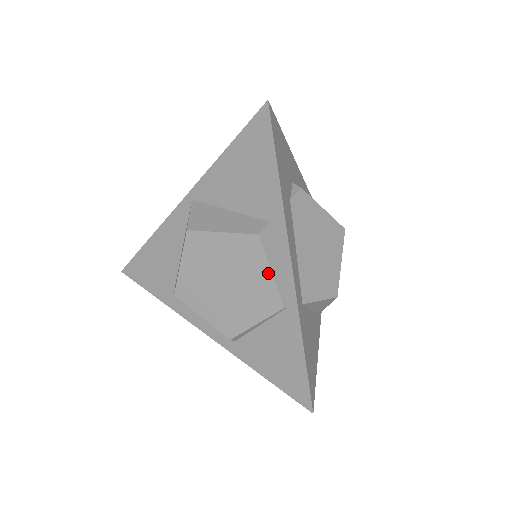
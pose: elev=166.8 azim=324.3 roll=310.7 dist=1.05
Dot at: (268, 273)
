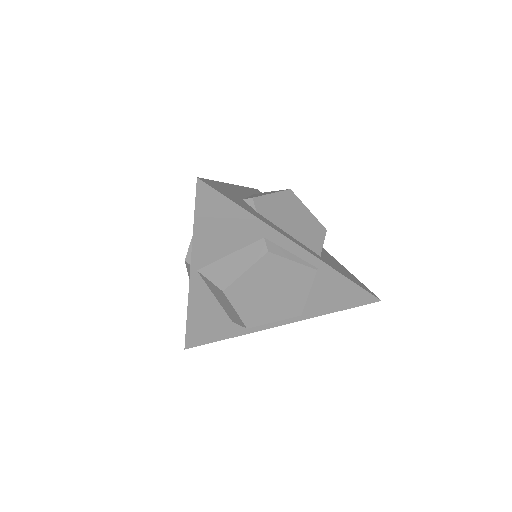
Dot at: (292, 264)
